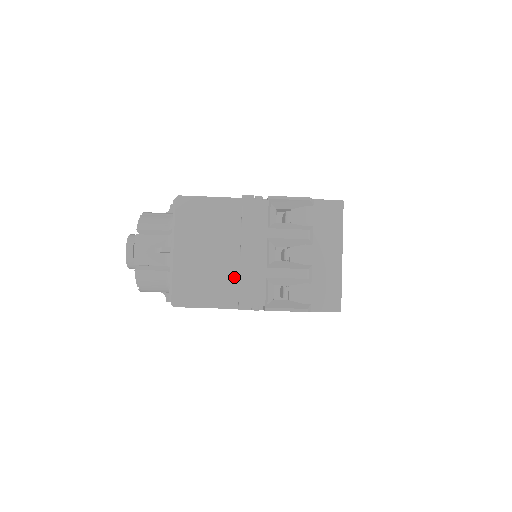
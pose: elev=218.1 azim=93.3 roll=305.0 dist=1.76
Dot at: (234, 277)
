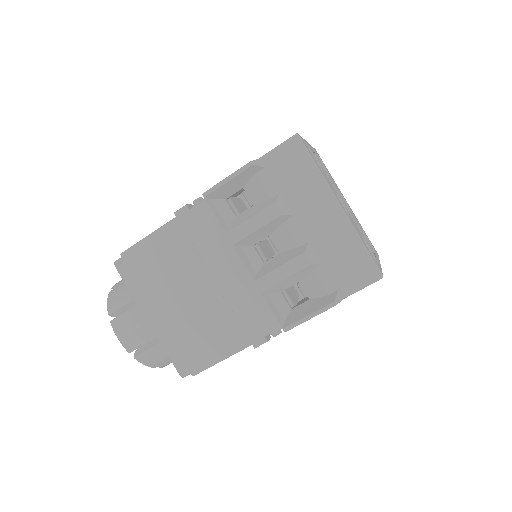
Dot at: (228, 312)
